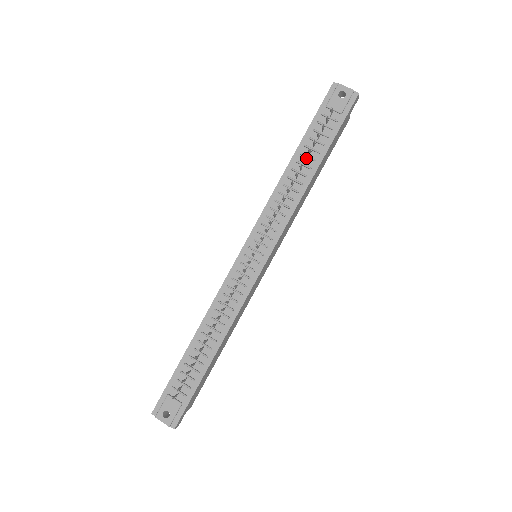
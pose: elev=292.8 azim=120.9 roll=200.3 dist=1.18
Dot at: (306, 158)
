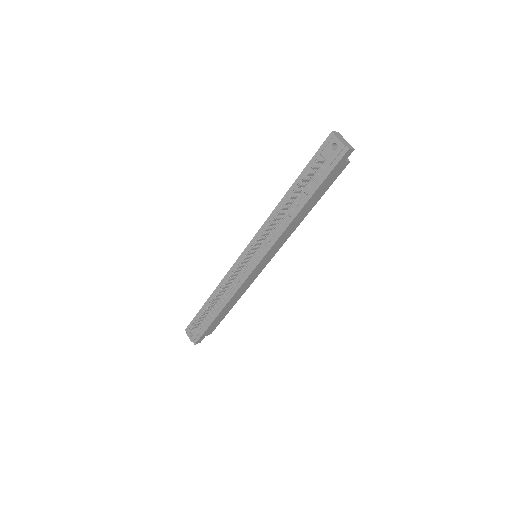
Dot at: (297, 195)
